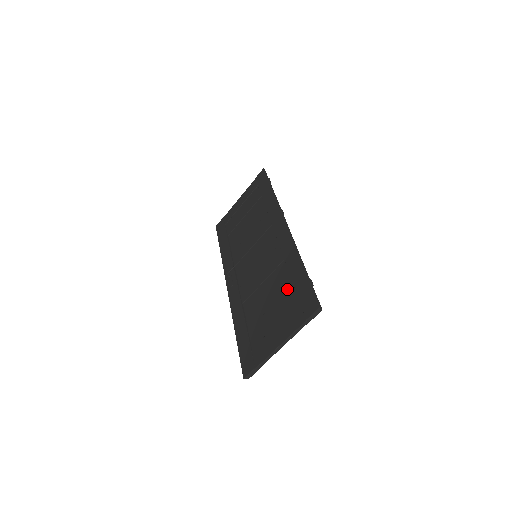
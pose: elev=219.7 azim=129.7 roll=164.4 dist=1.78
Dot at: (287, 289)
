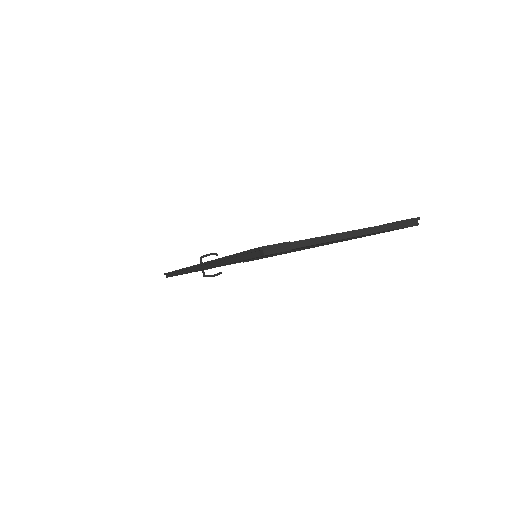
Dot at: occluded
